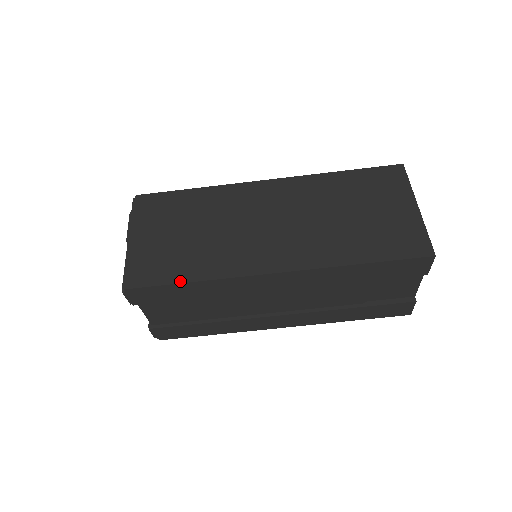
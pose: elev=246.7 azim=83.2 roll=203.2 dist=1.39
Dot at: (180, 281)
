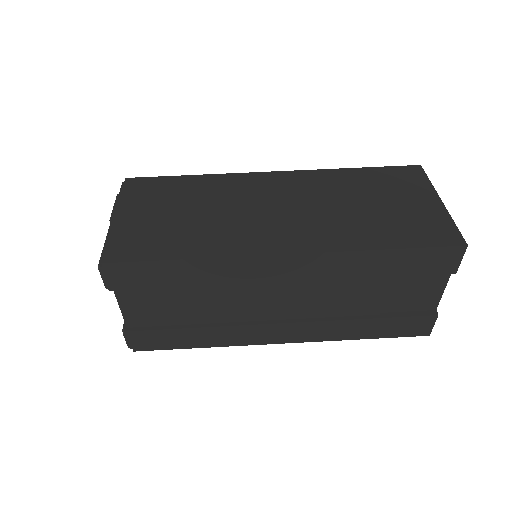
Dot at: (170, 257)
